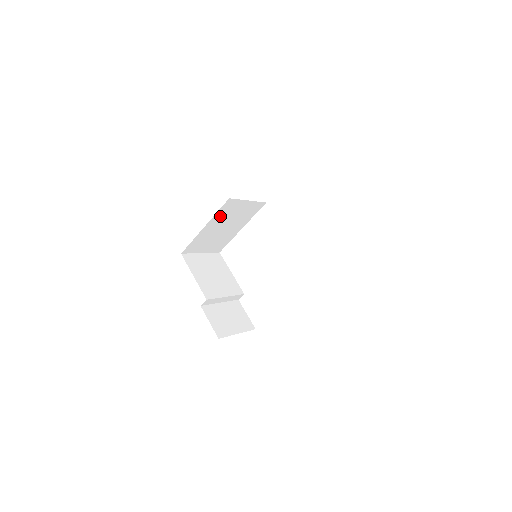
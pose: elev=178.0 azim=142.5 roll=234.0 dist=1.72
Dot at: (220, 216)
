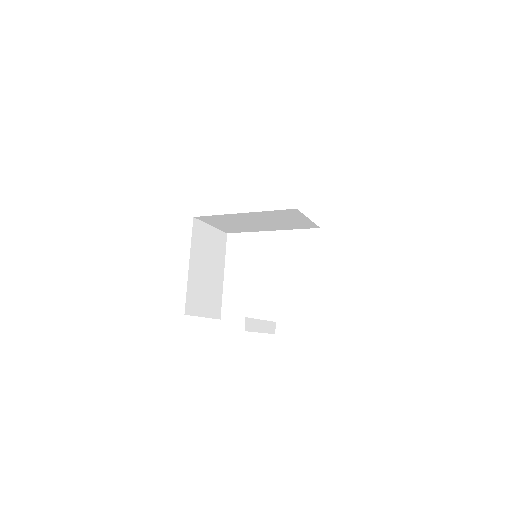
Dot at: (196, 248)
